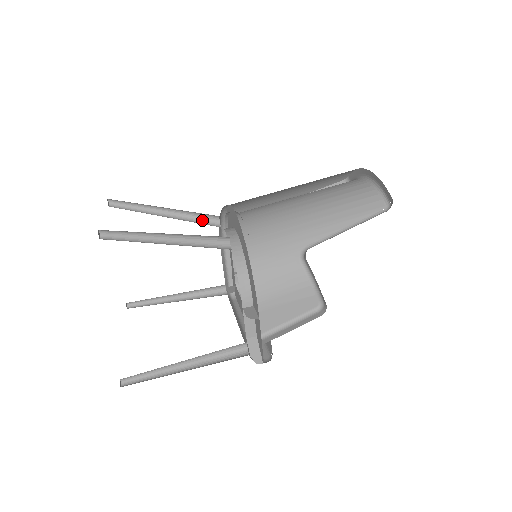
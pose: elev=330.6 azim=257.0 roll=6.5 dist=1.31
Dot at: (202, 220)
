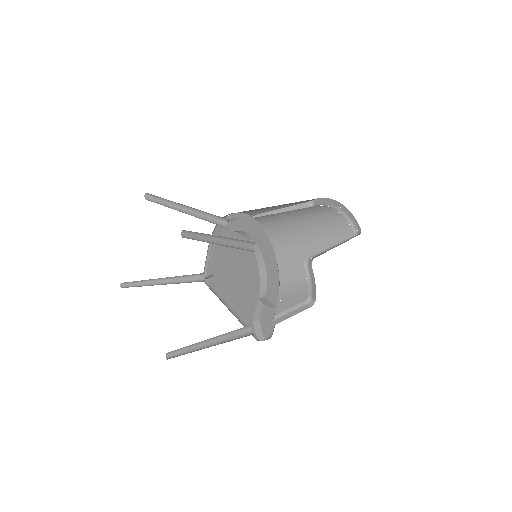
Dot at: (215, 221)
